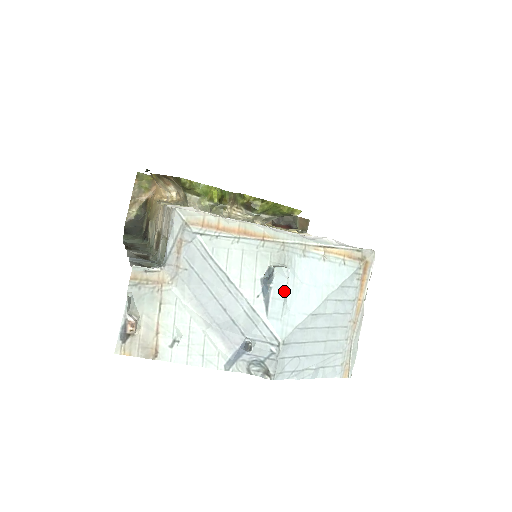
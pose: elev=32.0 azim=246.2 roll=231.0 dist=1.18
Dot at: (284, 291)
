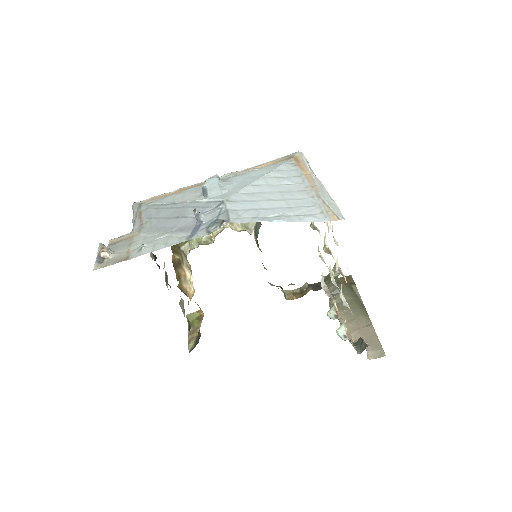
Dot at: (217, 183)
